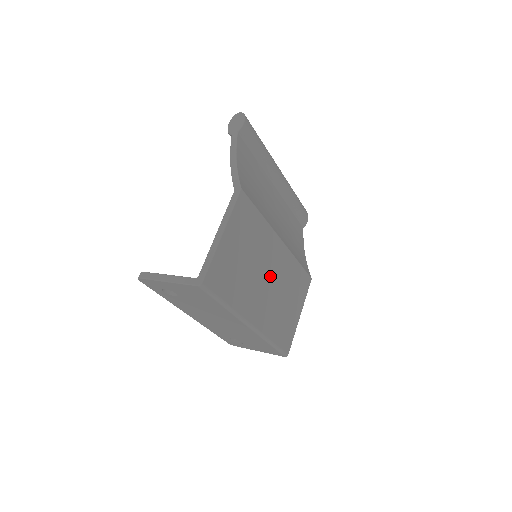
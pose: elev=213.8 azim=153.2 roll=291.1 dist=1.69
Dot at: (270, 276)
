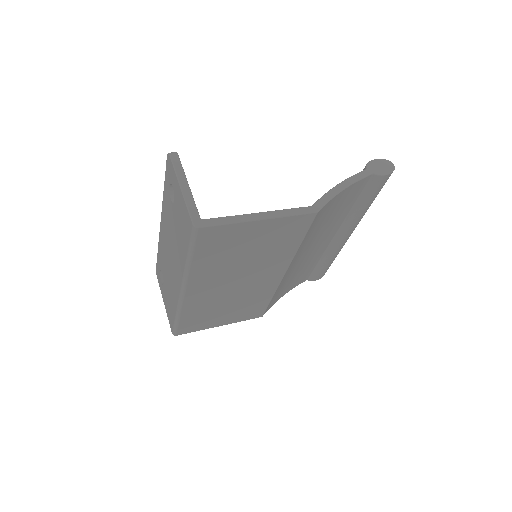
Dot at: (243, 282)
